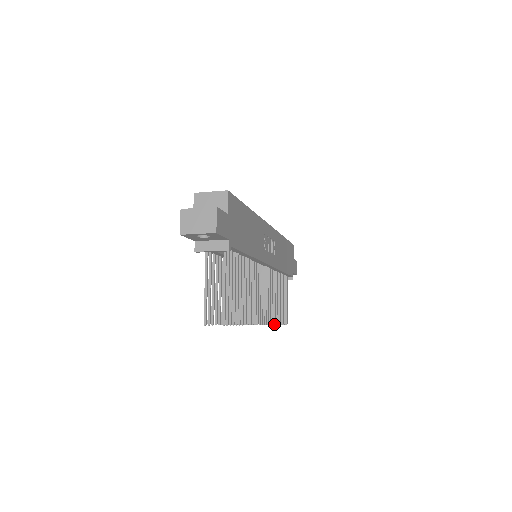
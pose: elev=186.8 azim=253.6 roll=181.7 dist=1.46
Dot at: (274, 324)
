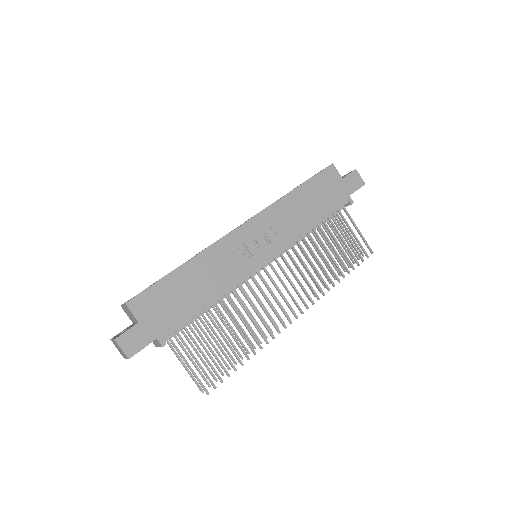
Dot at: (333, 286)
